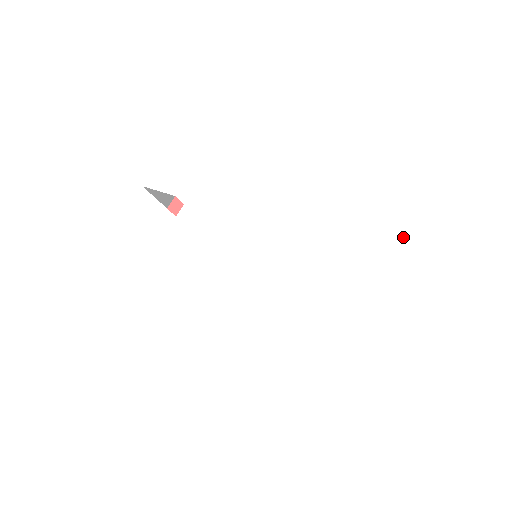
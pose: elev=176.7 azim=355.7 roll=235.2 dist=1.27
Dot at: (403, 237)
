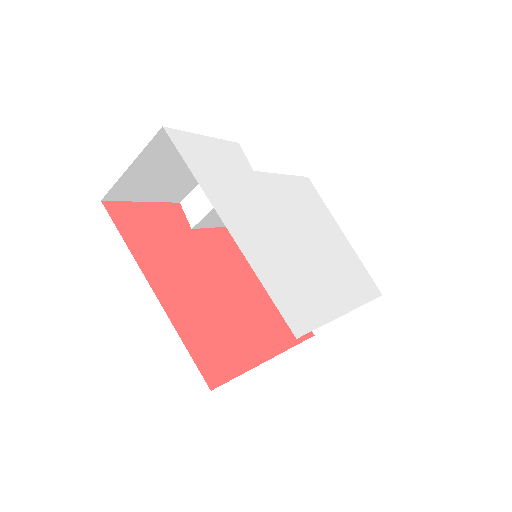
Dot at: (369, 291)
